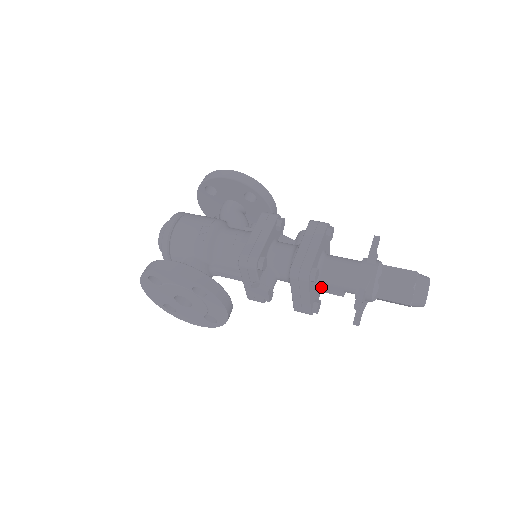
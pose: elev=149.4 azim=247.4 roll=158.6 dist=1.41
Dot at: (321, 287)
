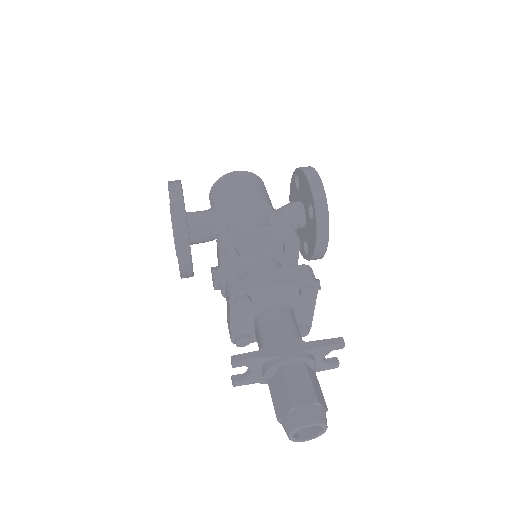
Dot at: occluded
